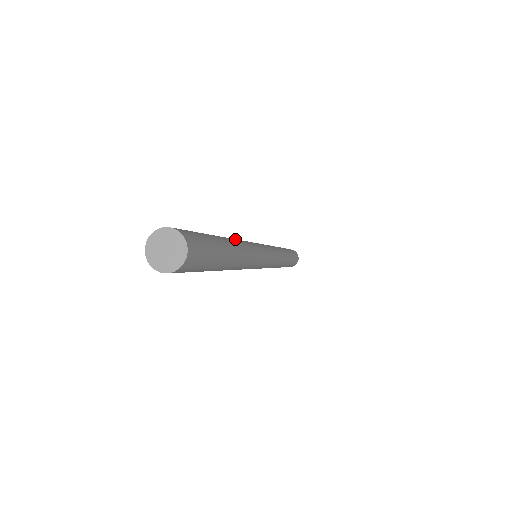
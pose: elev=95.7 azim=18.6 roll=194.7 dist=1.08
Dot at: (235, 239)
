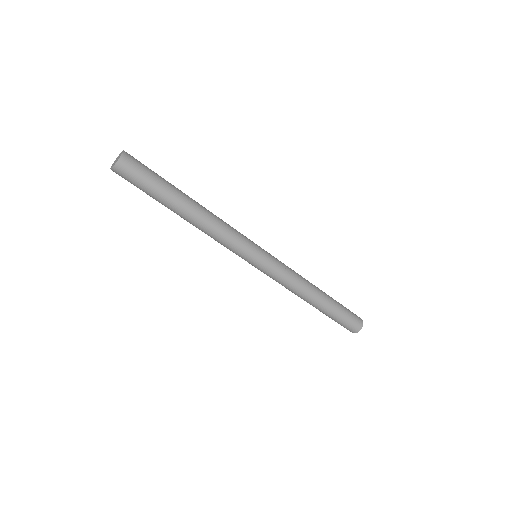
Dot at: occluded
